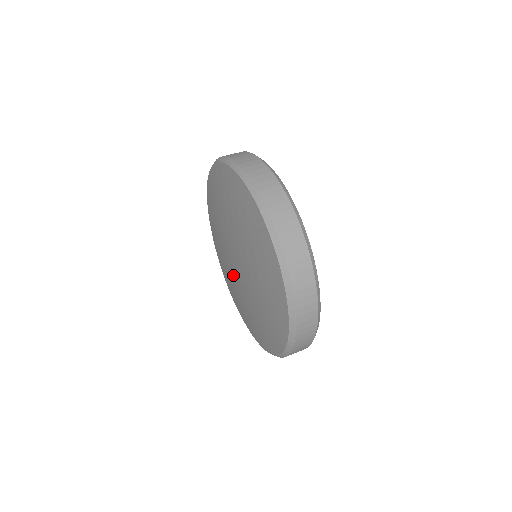
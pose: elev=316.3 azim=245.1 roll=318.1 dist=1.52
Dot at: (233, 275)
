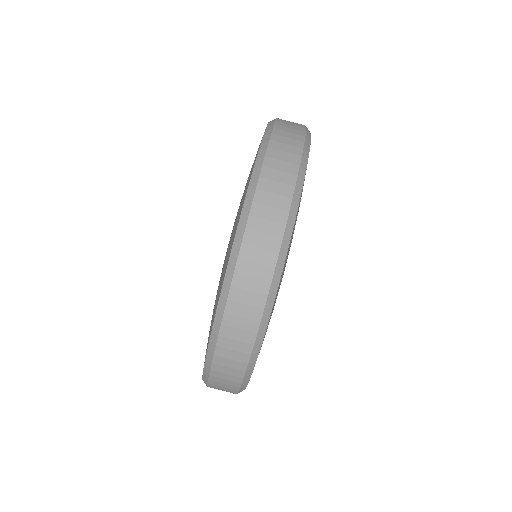
Dot at: occluded
